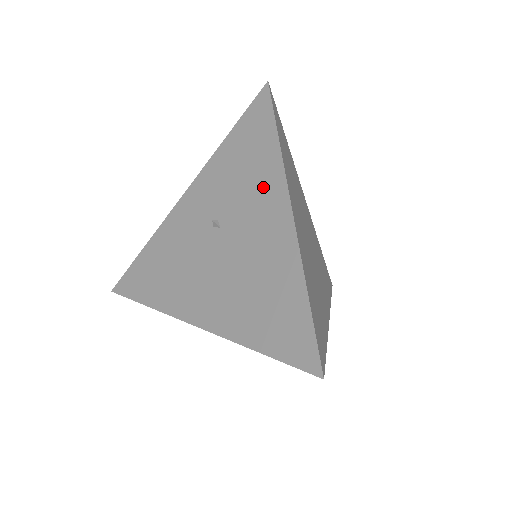
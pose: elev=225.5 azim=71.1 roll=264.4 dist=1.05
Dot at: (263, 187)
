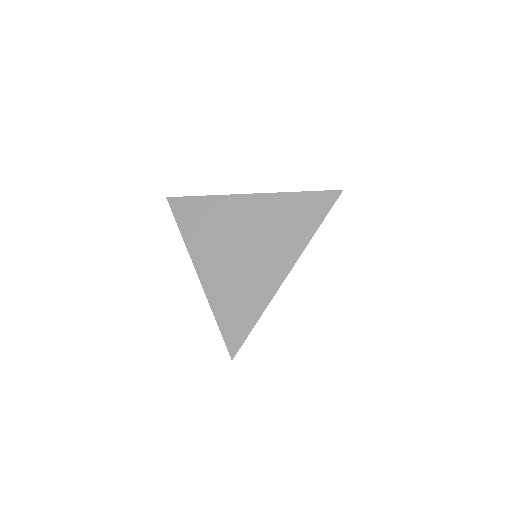
Dot at: occluded
